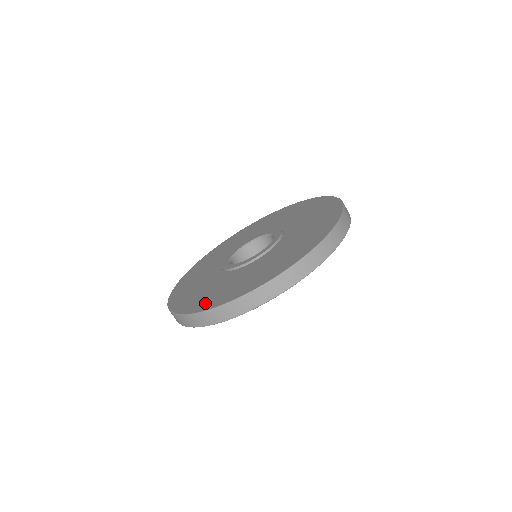
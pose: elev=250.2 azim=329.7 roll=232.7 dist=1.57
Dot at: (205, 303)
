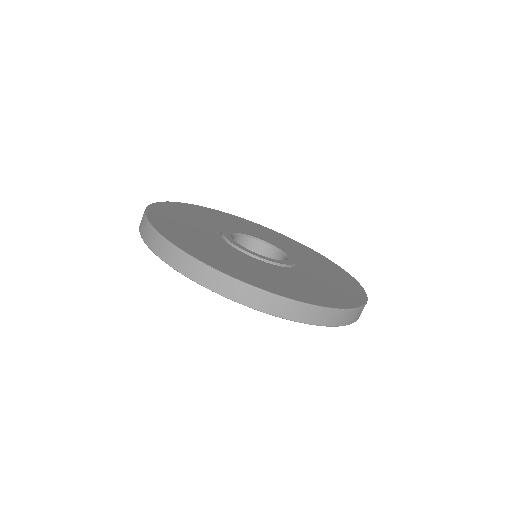
Dot at: (305, 295)
